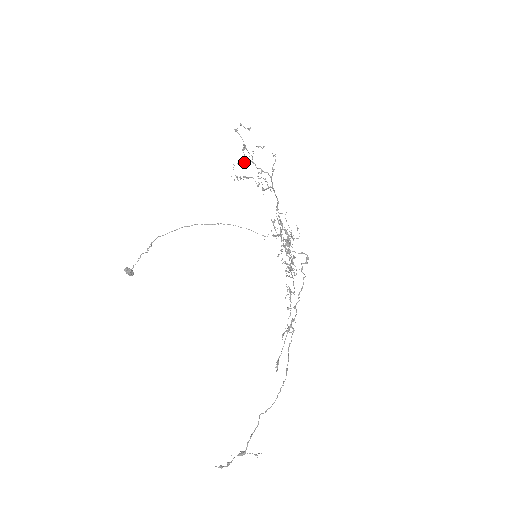
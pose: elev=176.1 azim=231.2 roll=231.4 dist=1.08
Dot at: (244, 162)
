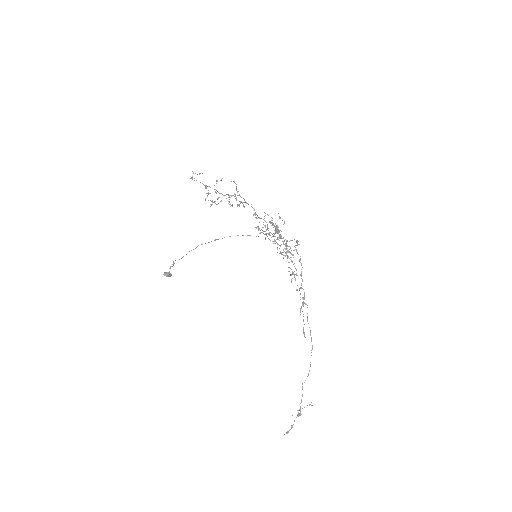
Dot at: occluded
